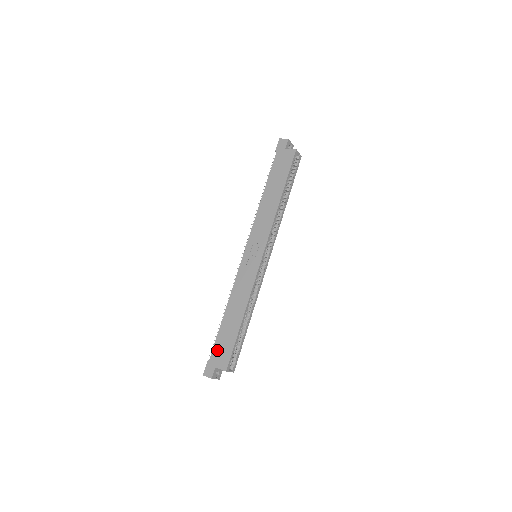
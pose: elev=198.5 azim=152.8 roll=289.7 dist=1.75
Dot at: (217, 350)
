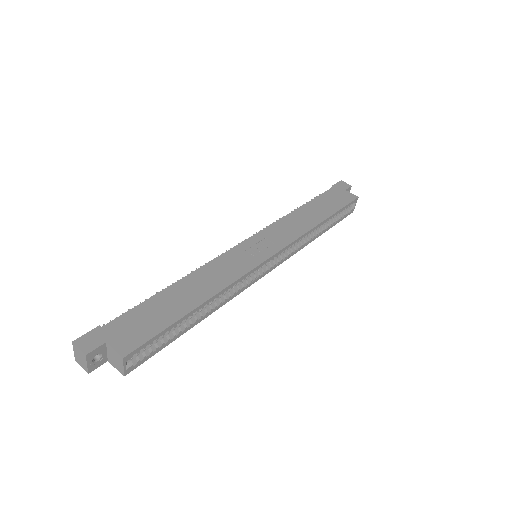
Dot at: (128, 320)
